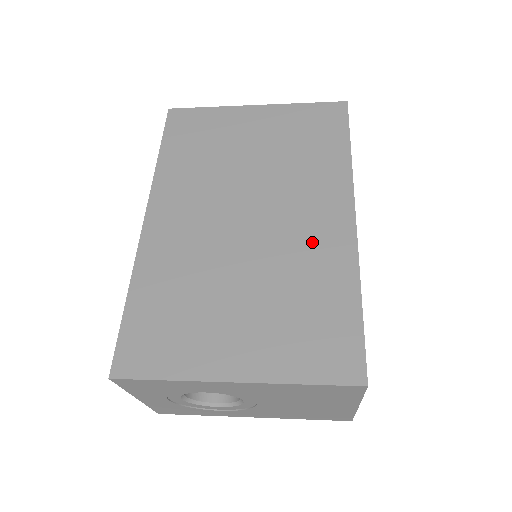
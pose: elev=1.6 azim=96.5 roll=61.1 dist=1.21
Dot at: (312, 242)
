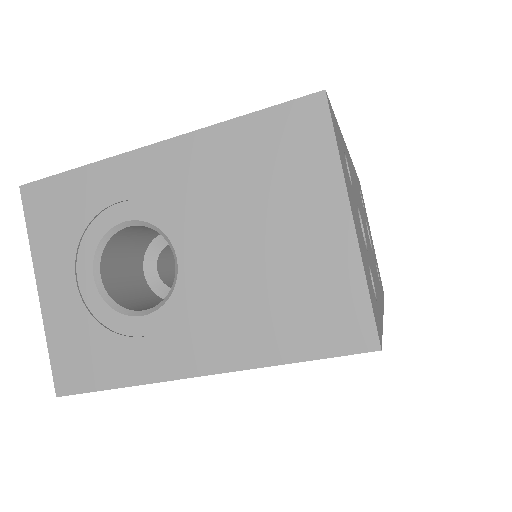
Dot at: occluded
